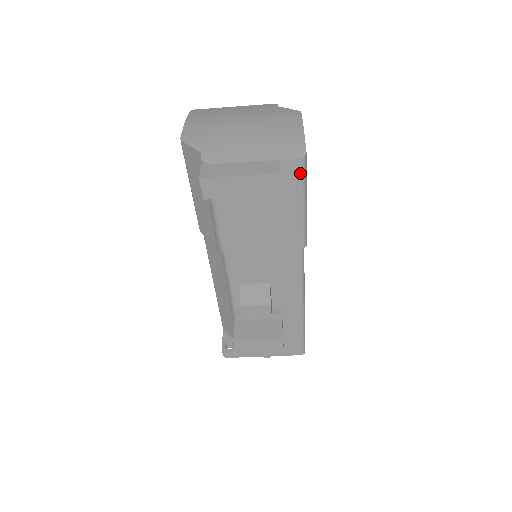
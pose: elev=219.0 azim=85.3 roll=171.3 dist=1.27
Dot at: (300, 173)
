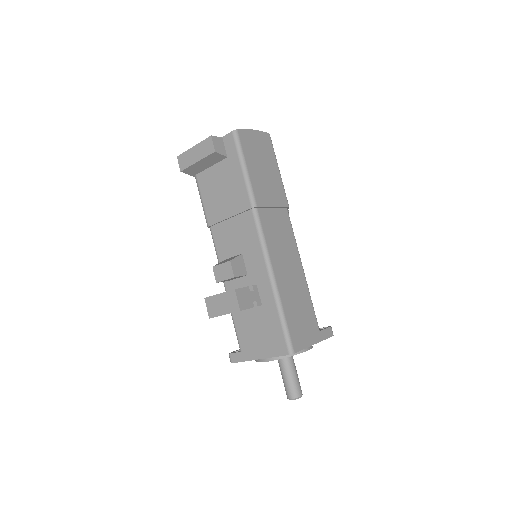
Dot at: (234, 143)
